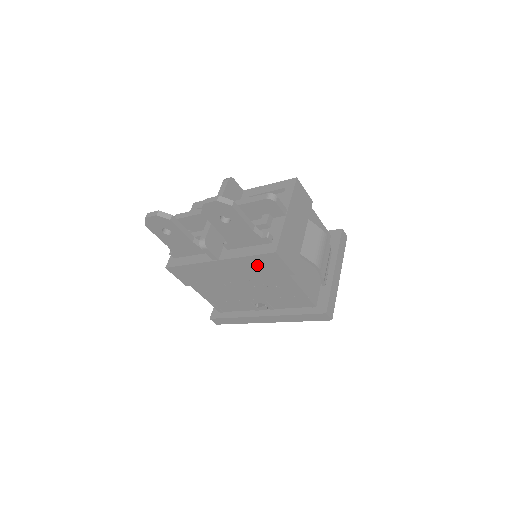
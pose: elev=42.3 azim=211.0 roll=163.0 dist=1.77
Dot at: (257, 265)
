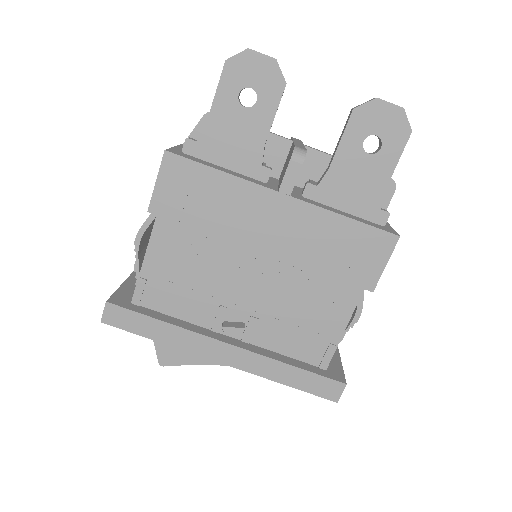
Dot at: (340, 242)
